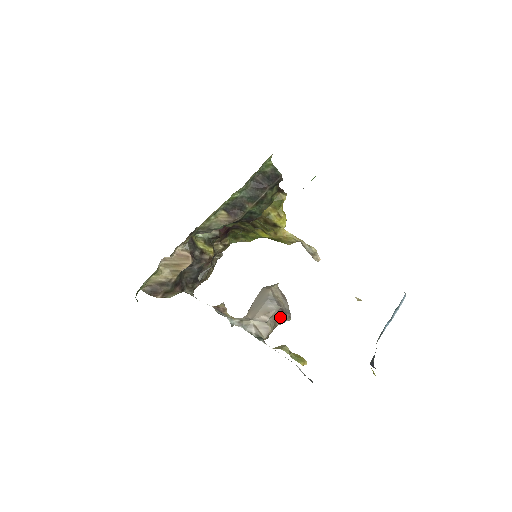
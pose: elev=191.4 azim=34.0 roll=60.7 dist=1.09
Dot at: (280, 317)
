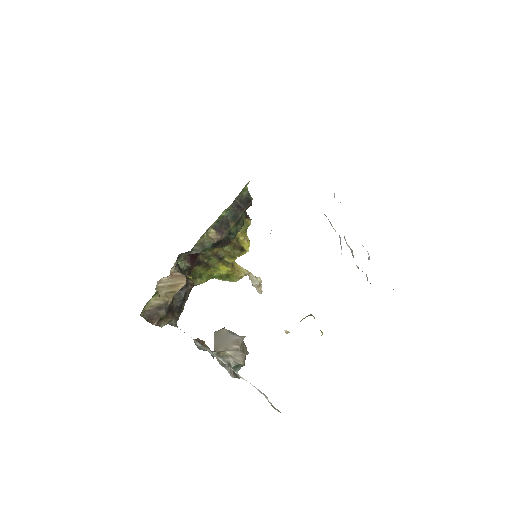
Dot at: (245, 347)
